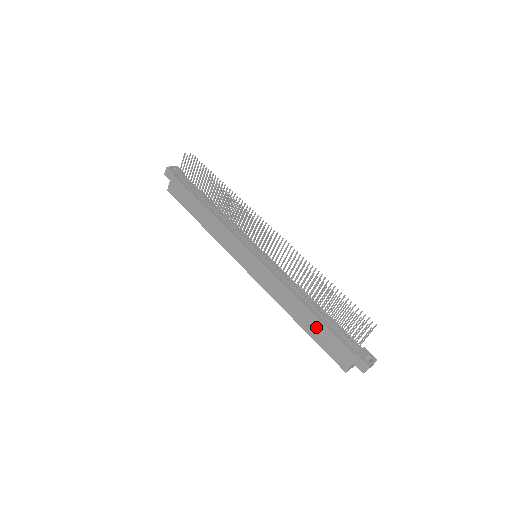
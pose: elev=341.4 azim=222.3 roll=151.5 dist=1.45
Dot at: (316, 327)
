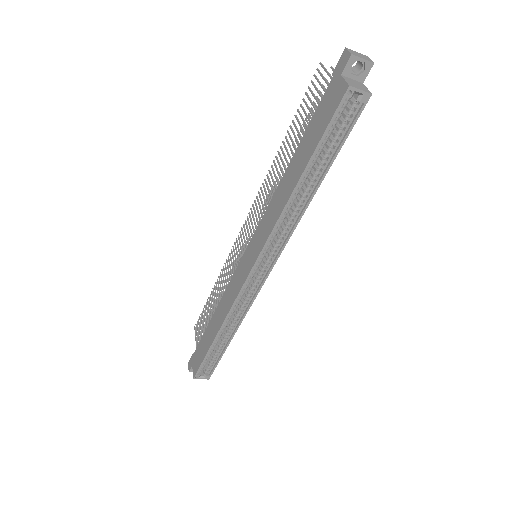
Dot at: (304, 147)
